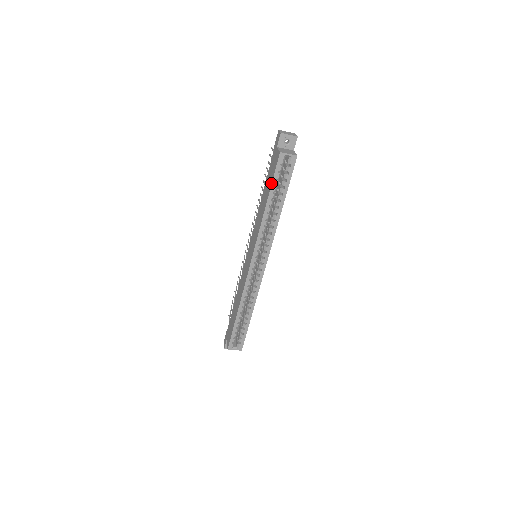
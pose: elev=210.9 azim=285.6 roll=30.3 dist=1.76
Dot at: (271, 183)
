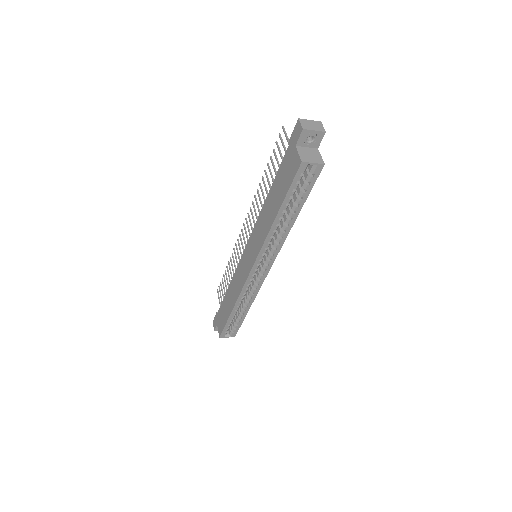
Dot at: (285, 195)
